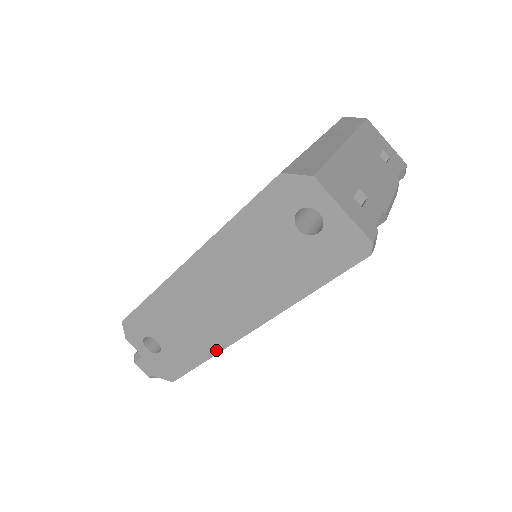
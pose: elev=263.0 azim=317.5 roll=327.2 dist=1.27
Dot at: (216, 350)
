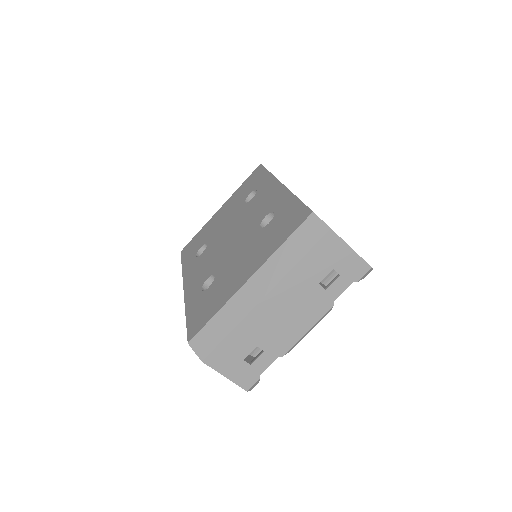
Dot at: occluded
